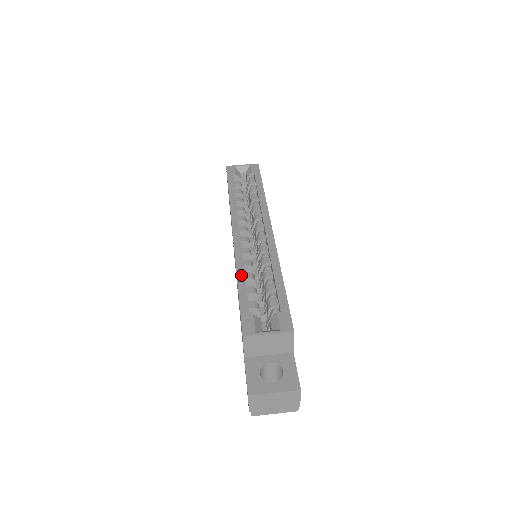
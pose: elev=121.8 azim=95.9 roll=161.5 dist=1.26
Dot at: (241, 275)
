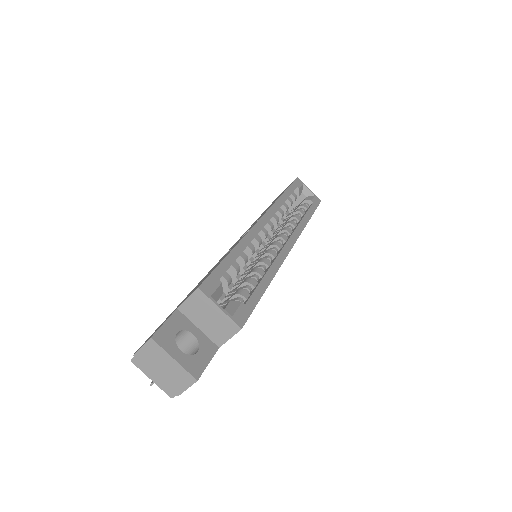
Dot at: (240, 249)
